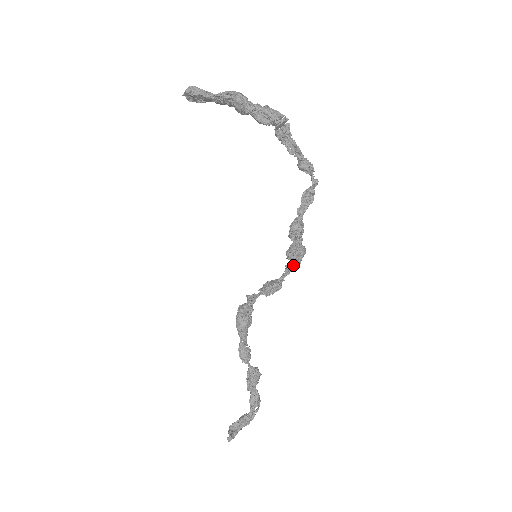
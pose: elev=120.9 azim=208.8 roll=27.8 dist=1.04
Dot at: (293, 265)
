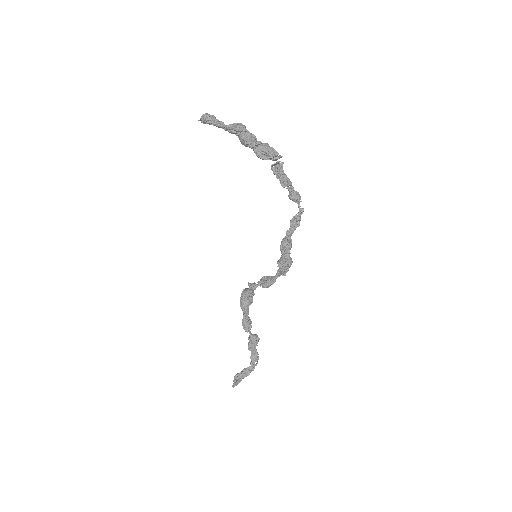
Dot at: (282, 273)
